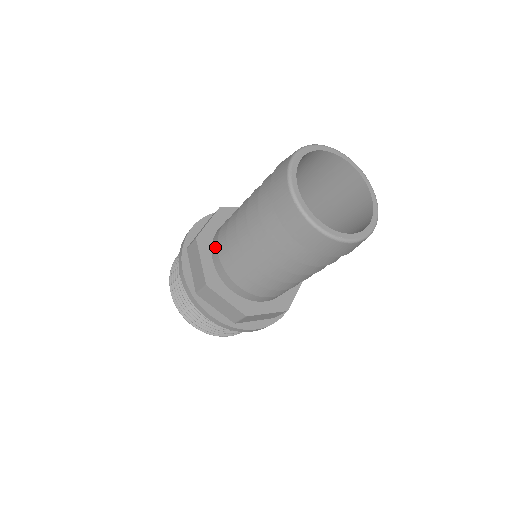
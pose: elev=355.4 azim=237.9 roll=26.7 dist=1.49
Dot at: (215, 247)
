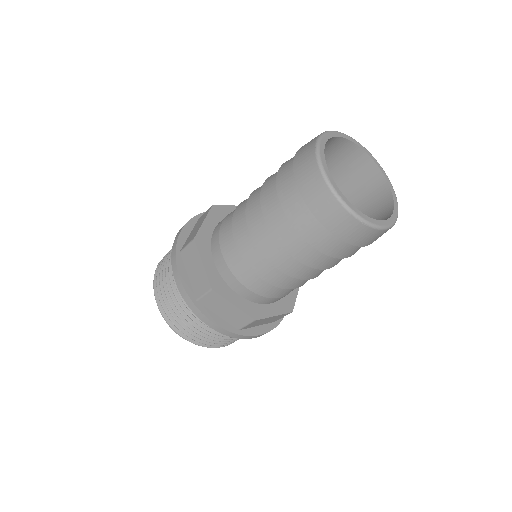
Dot at: (236, 283)
